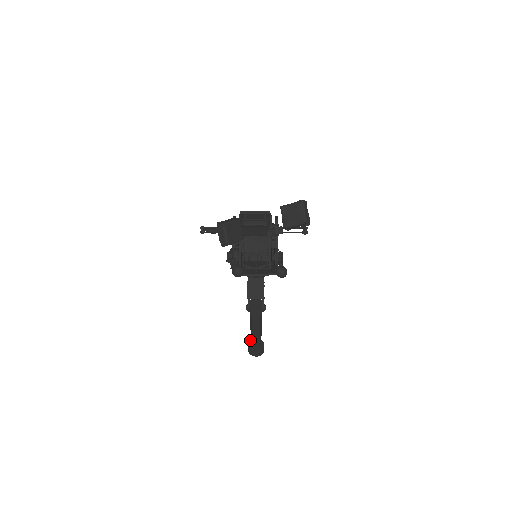
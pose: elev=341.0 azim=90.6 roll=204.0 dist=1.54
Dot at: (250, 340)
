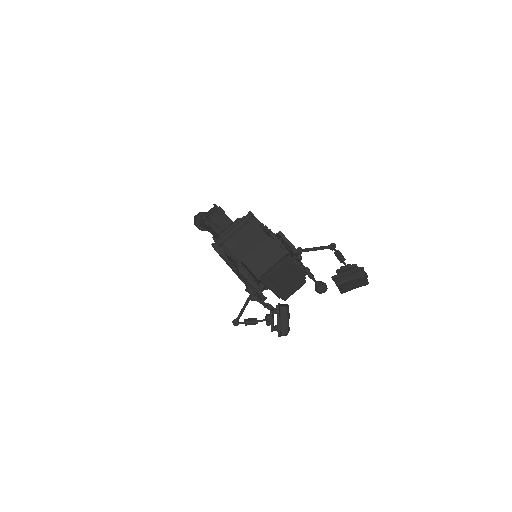
Dot at: (195, 222)
